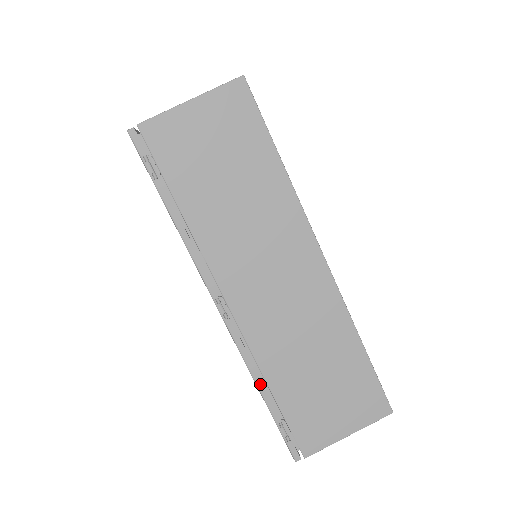
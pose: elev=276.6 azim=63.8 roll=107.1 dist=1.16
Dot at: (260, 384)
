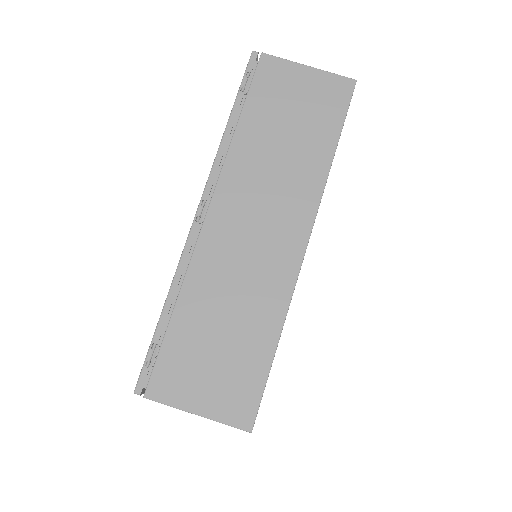
Dot at: (171, 295)
